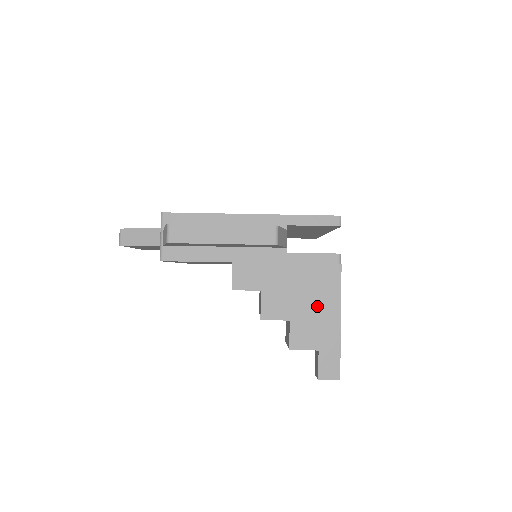
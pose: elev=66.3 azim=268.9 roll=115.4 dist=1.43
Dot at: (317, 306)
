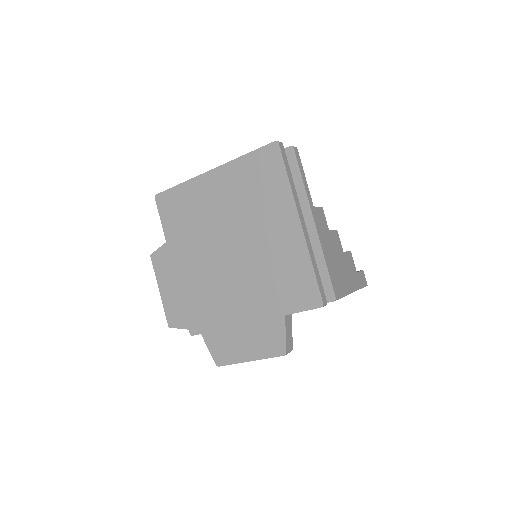
Dot at: occluded
